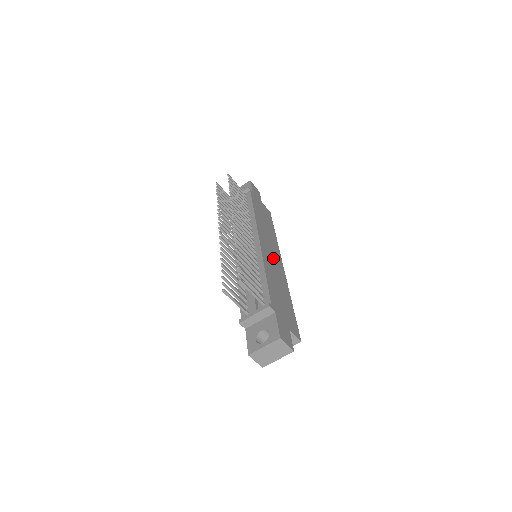
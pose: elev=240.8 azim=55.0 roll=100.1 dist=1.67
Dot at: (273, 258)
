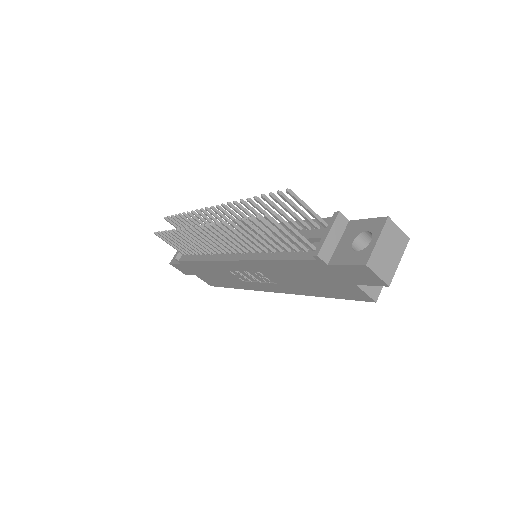
Dot at: occluded
